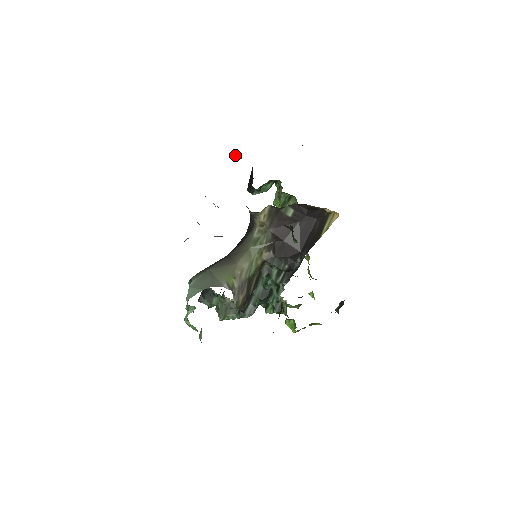
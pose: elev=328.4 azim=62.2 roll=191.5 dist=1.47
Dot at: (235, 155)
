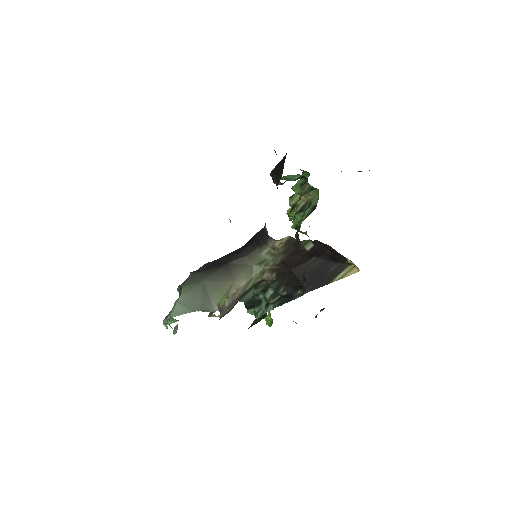
Dot at: occluded
